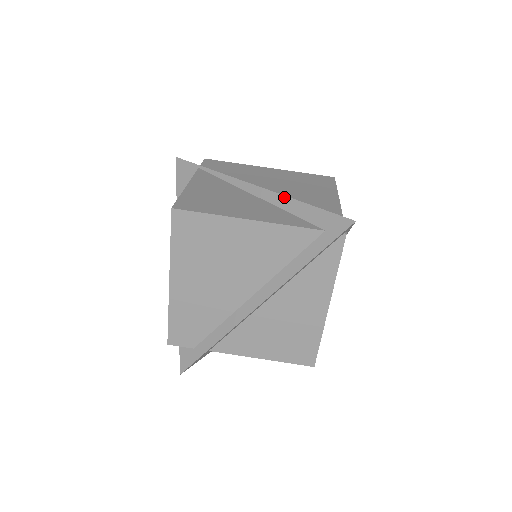
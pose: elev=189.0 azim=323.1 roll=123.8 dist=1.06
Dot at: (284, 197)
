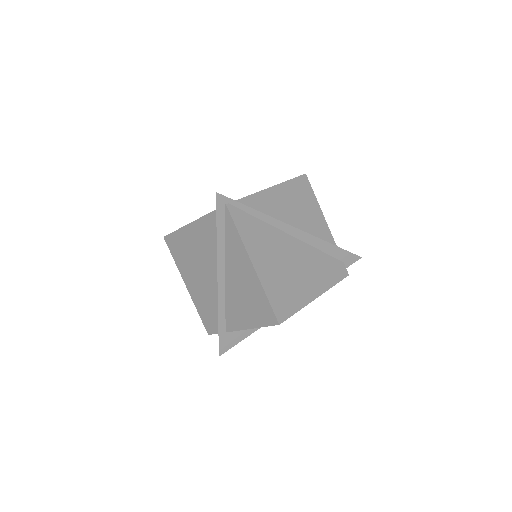
Dot at: occluded
